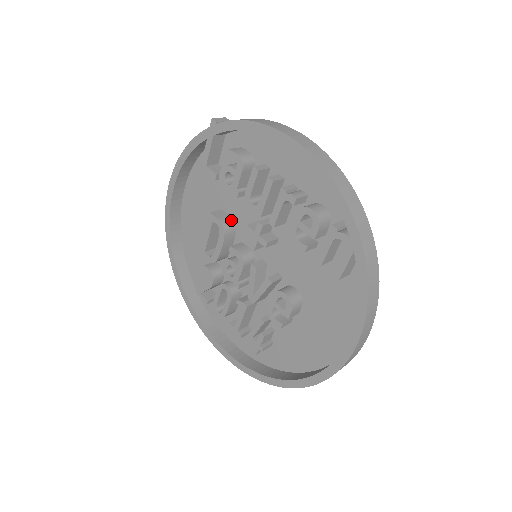
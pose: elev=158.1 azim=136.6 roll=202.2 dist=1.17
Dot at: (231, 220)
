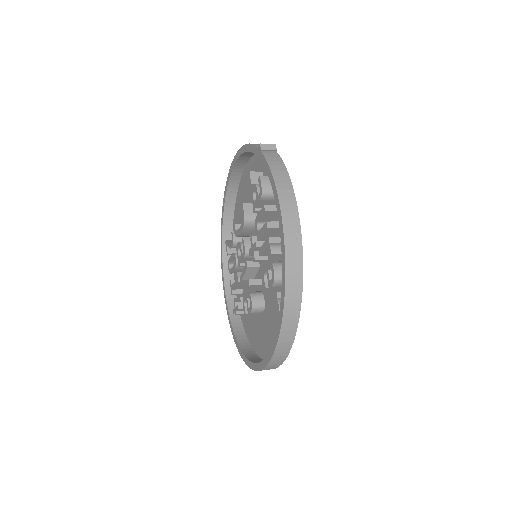
Dot at: (255, 218)
